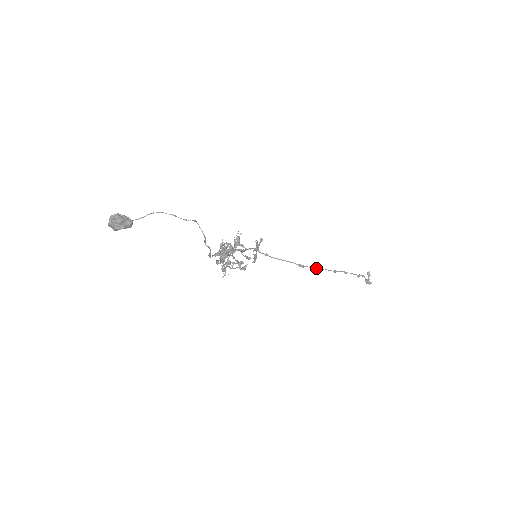
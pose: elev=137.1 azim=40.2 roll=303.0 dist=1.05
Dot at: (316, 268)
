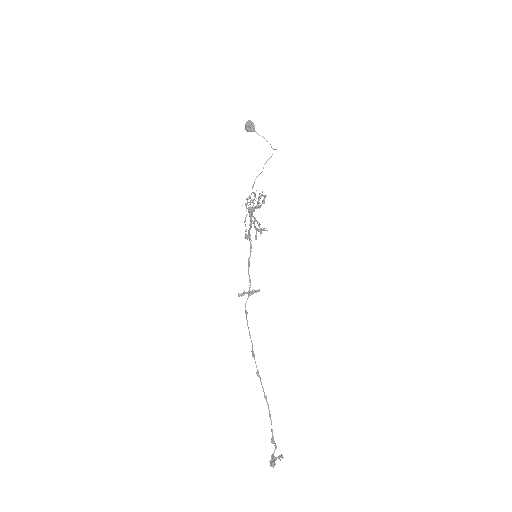
Dot at: (258, 371)
